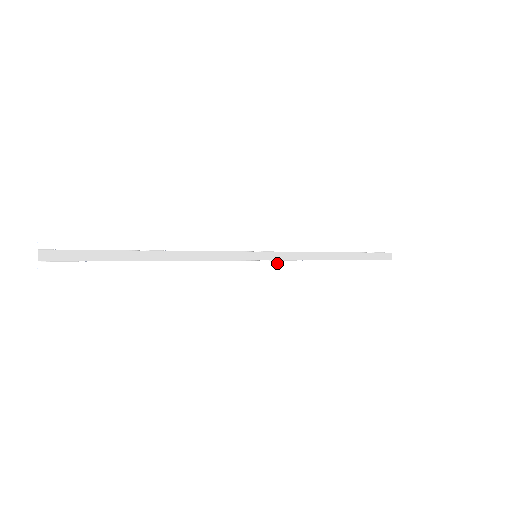
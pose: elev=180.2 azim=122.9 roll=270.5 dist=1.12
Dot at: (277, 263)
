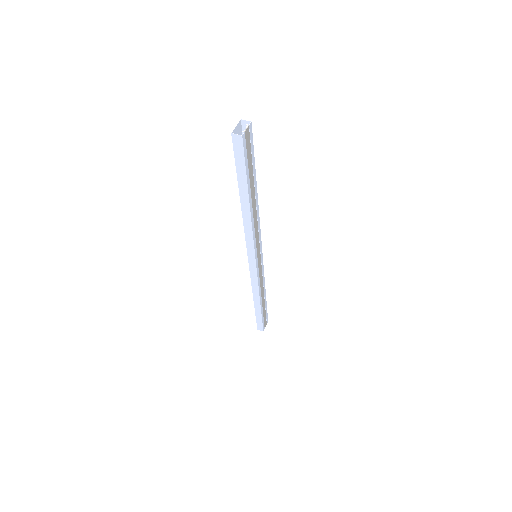
Dot at: (258, 271)
